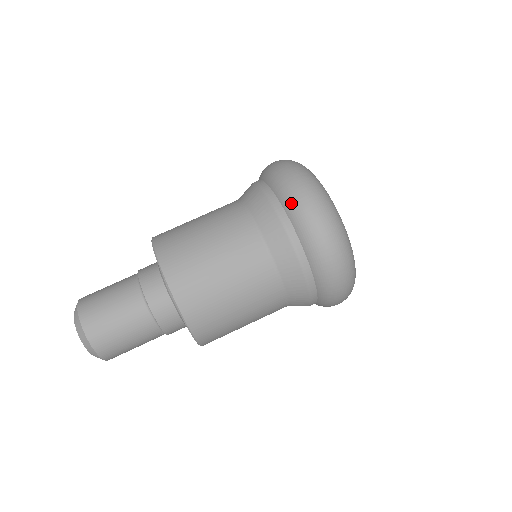
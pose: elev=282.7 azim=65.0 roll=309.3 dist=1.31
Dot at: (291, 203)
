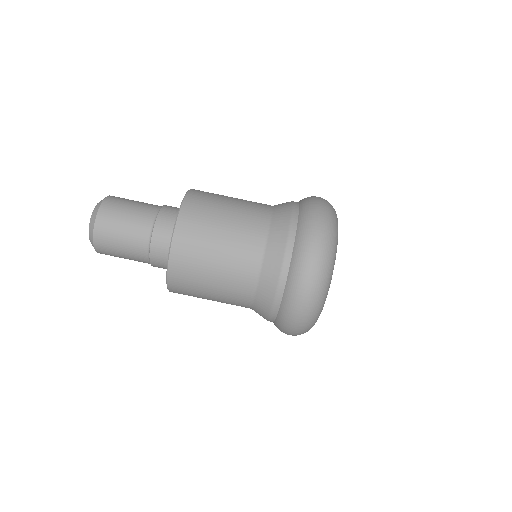
Dot at: (292, 288)
